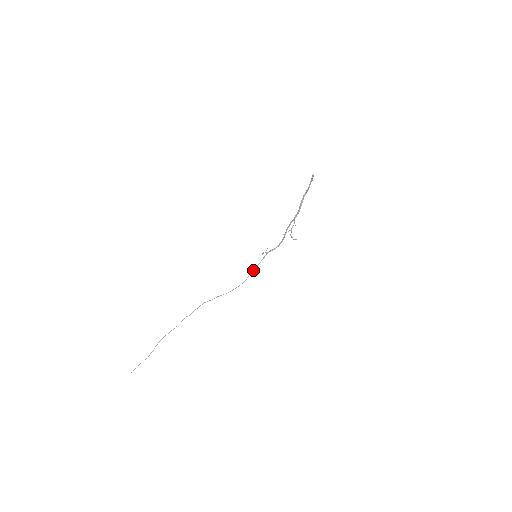
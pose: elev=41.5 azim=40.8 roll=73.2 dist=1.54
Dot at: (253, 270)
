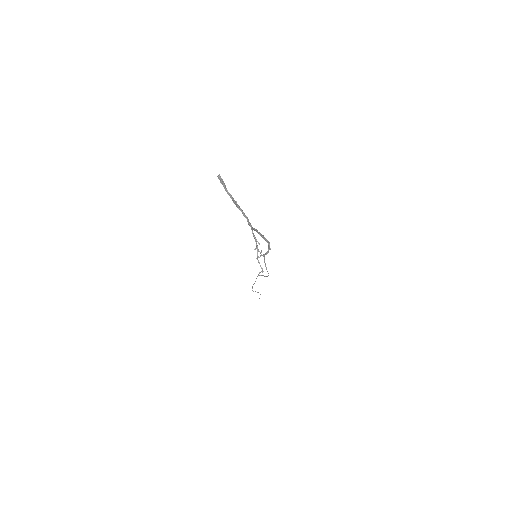
Dot at: (266, 268)
